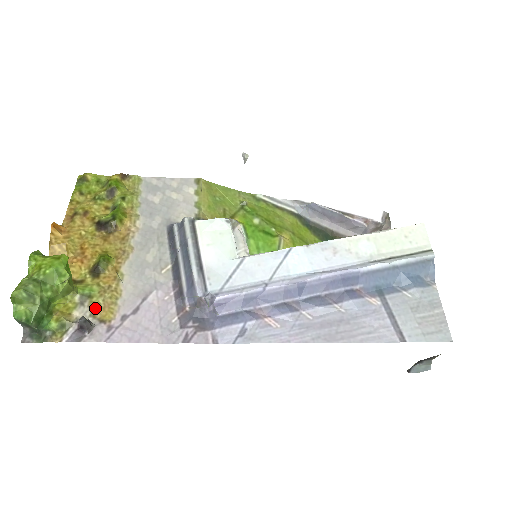
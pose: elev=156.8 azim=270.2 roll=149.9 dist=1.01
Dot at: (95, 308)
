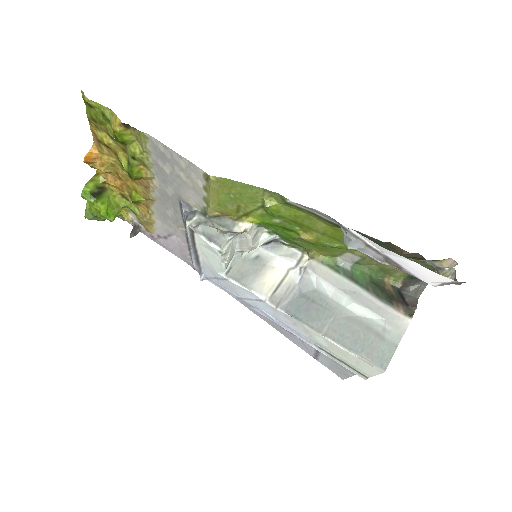
Dot at: (140, 222)
